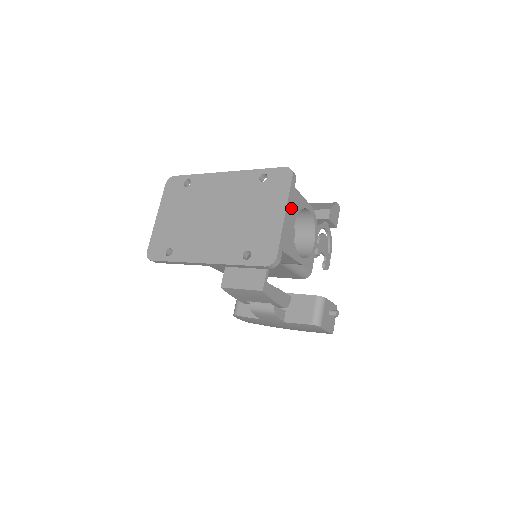
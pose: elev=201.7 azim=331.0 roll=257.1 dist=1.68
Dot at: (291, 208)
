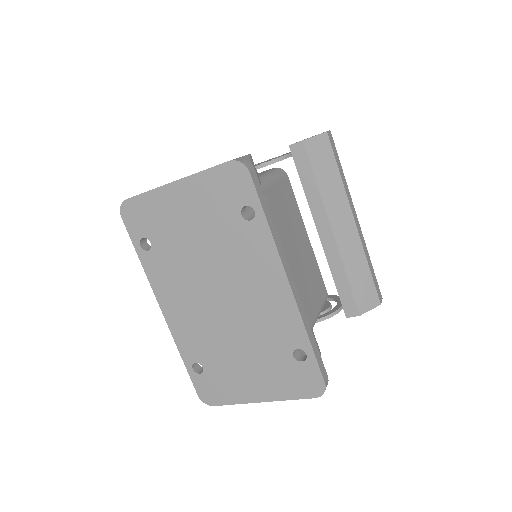
Dot at: occluded
